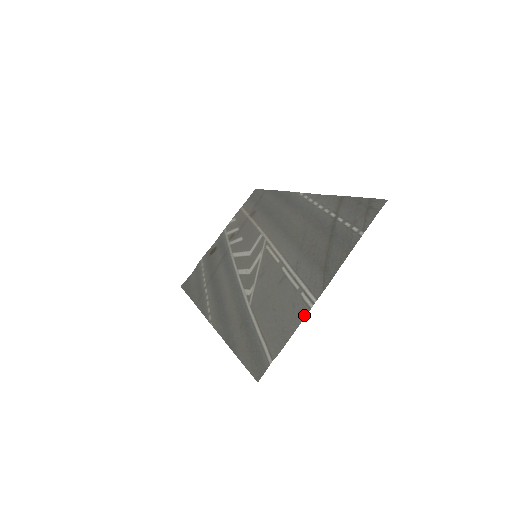
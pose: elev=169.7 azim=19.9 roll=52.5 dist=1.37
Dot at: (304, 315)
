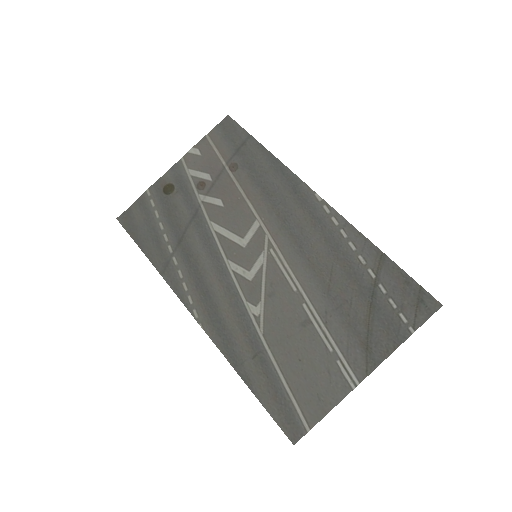
Dot at: (345, 393)
